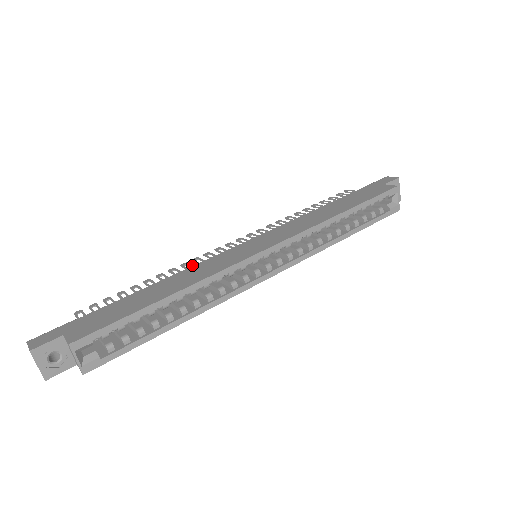
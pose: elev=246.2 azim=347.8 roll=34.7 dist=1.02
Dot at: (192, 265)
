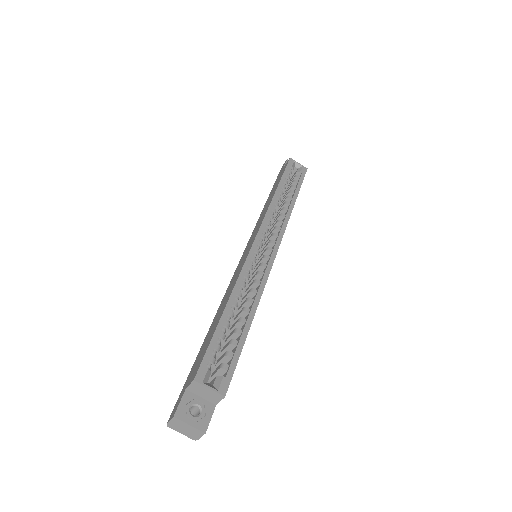
Dot at: occluded
